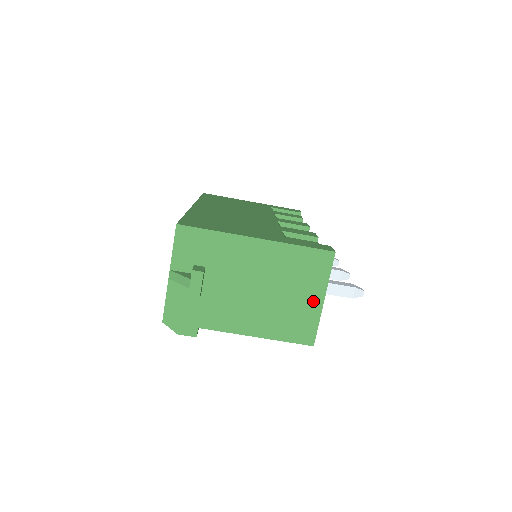
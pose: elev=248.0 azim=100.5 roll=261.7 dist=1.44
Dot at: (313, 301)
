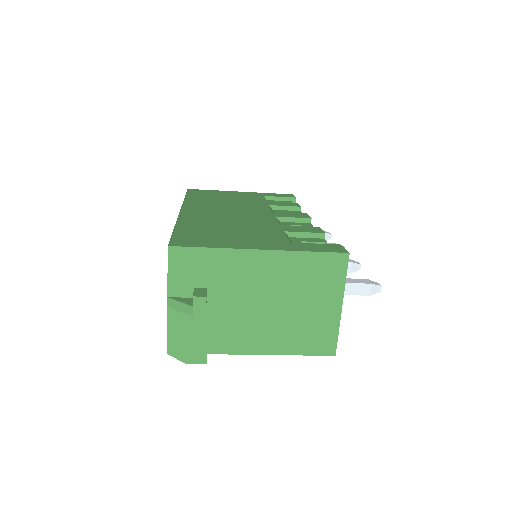
Dot at: (330, 309)
